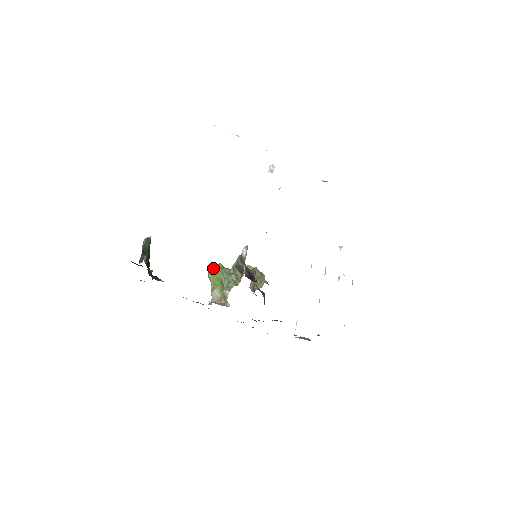
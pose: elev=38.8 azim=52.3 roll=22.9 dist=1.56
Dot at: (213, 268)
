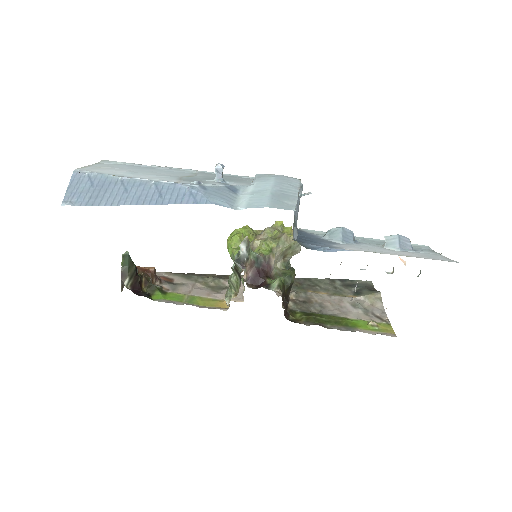
Dot at: (229, 241)
